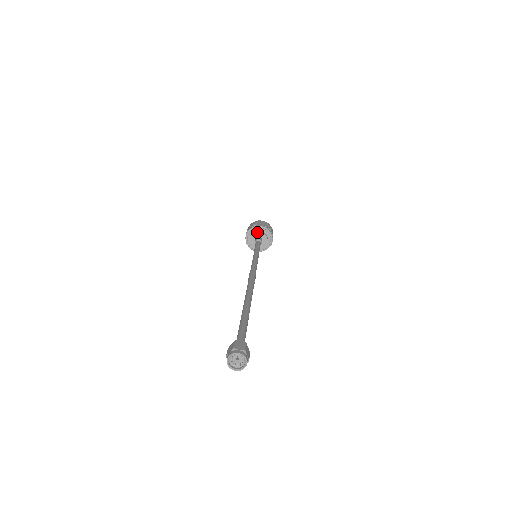
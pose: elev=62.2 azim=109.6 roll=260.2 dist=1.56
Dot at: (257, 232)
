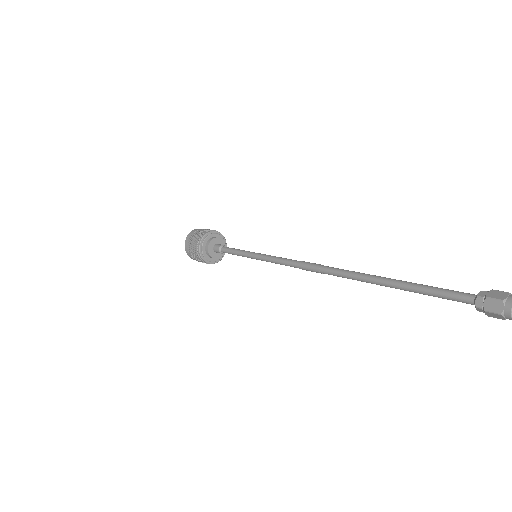
Dot at: (210, 242)
